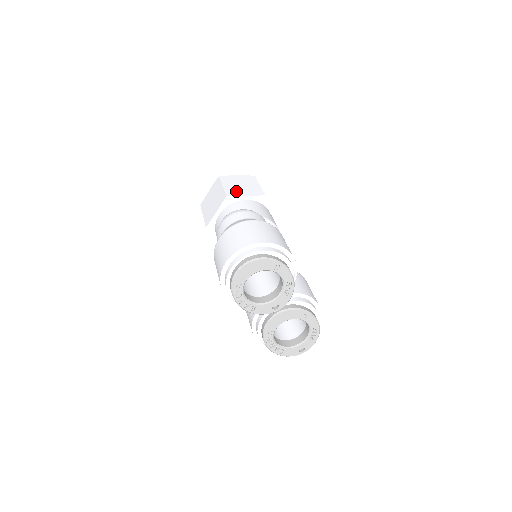
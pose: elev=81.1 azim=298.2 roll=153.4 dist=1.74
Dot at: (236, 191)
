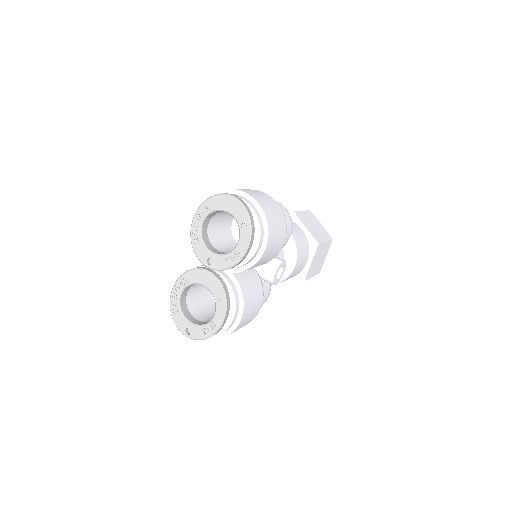
Dot at: (305, 220)
